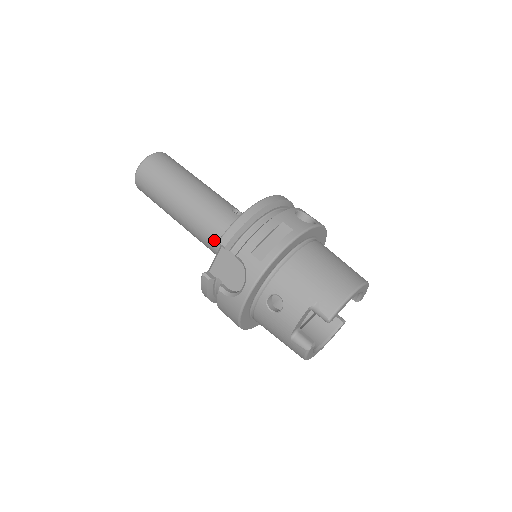
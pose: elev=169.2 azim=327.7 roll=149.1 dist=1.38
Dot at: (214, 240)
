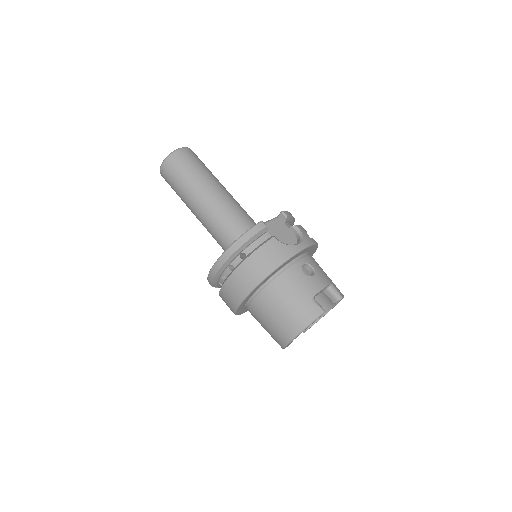
Dot at: (244, 221)
